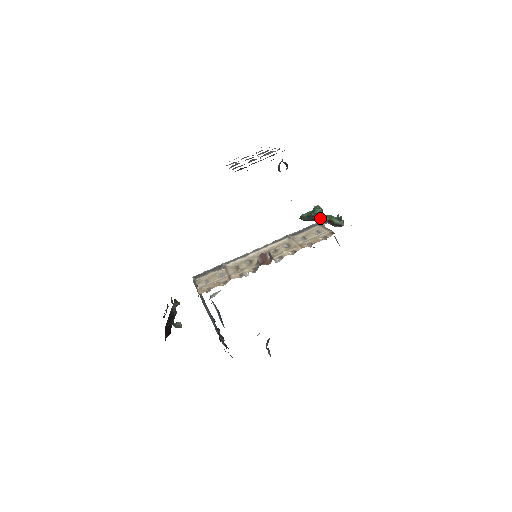
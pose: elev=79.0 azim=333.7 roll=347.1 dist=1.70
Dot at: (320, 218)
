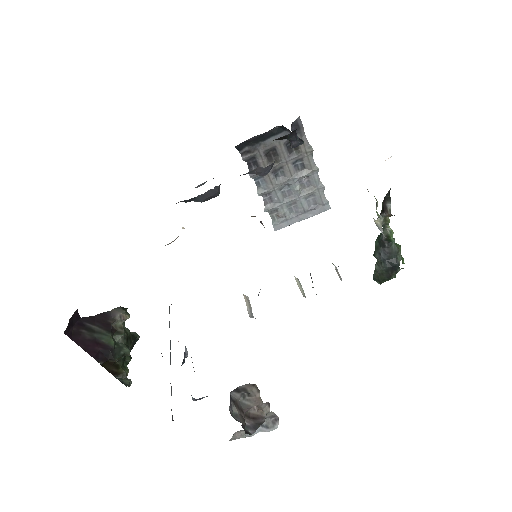
Dot at: occluded
